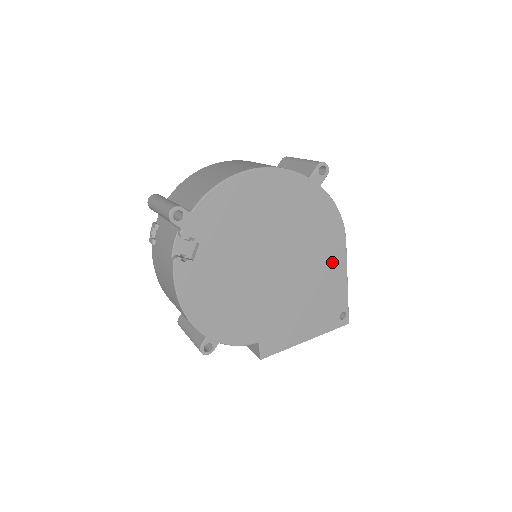
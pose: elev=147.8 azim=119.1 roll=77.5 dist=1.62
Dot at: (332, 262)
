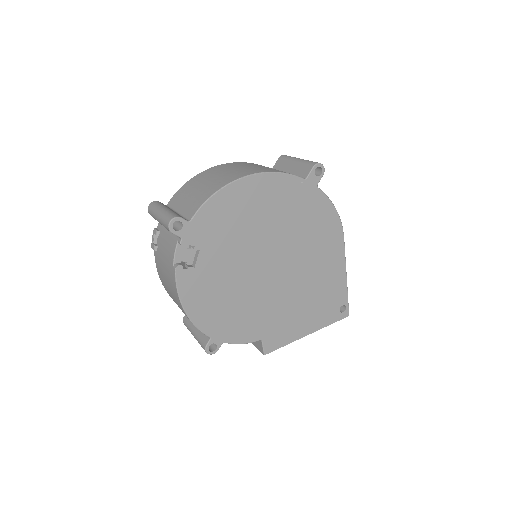
Dot at: (331, 259)
